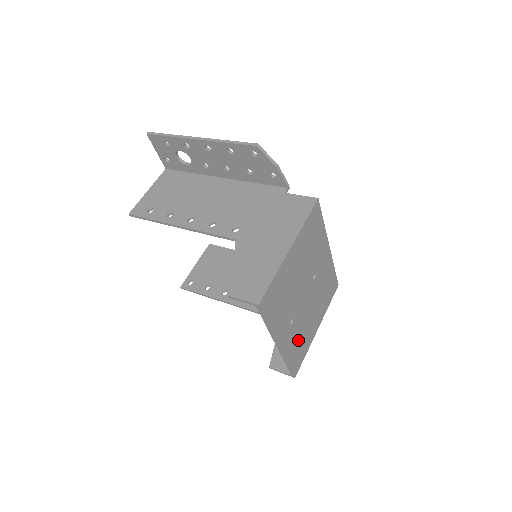
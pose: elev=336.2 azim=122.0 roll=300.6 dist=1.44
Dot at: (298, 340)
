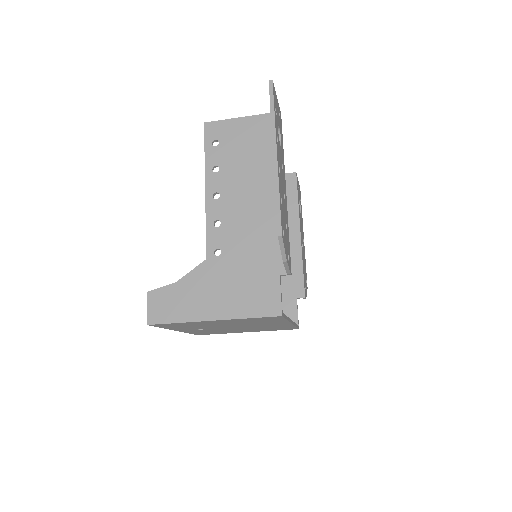
Dot at: (210, 331)
